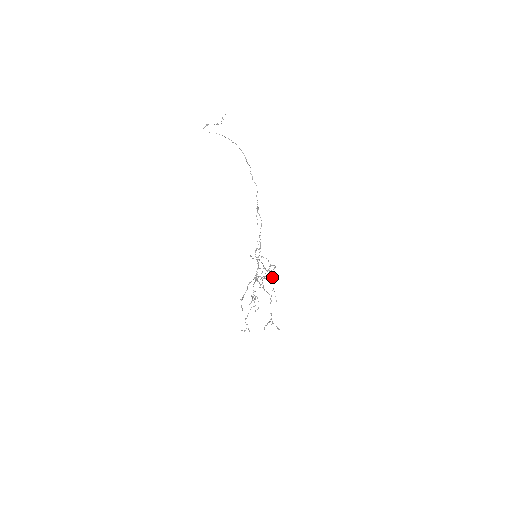
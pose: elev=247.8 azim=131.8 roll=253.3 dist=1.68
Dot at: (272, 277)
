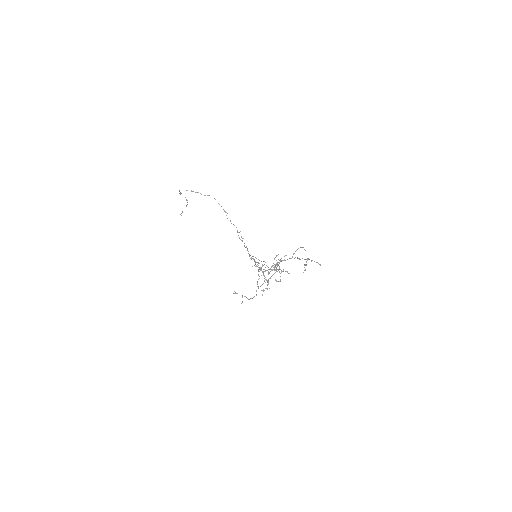
Dot at: occluded
